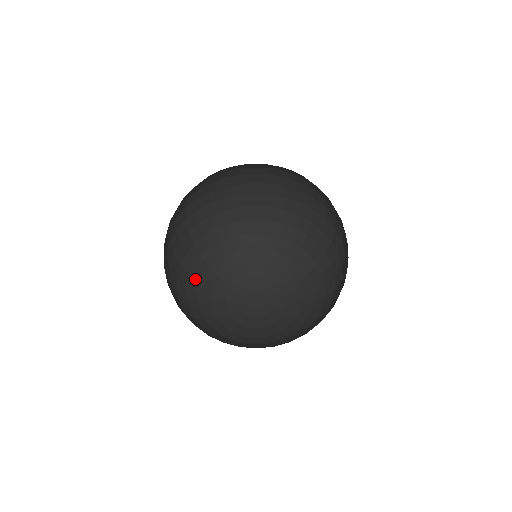
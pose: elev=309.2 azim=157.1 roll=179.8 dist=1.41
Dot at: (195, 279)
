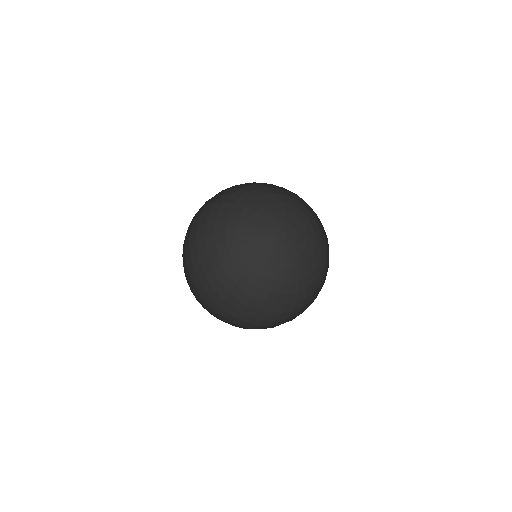
Dot at: (238, 256)
